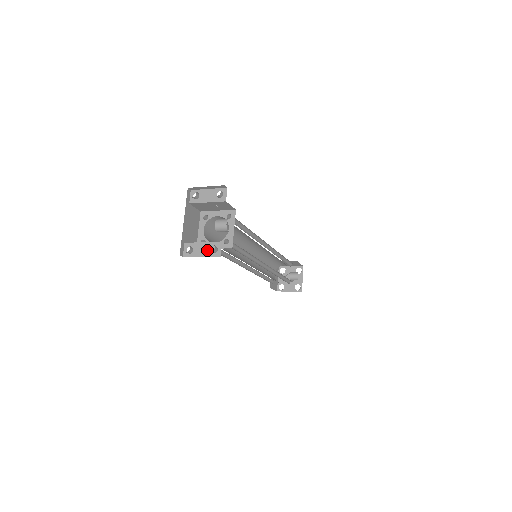
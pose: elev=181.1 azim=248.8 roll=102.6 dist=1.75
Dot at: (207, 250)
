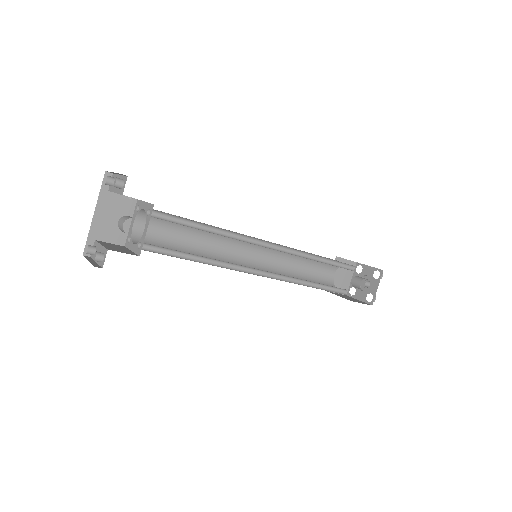
Dot at: occluded
